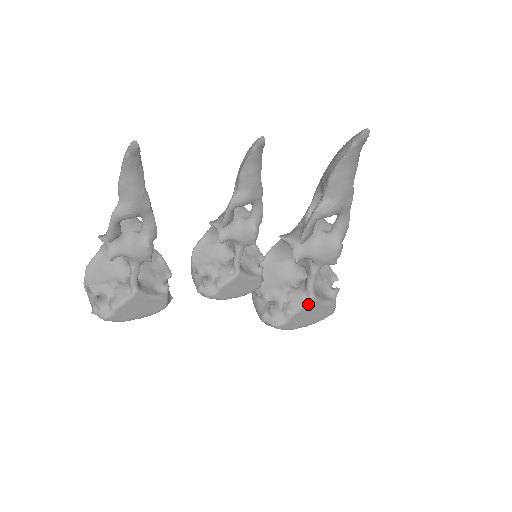
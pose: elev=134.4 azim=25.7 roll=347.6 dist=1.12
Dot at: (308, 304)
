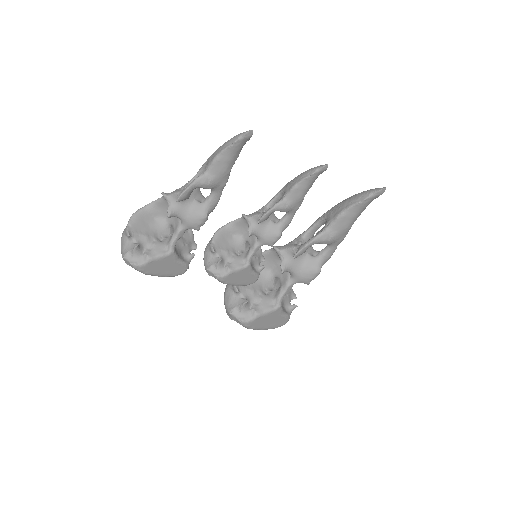
Dot at: (274, 311)
